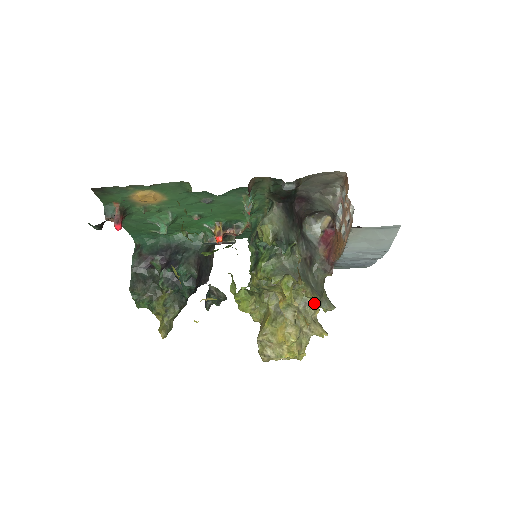
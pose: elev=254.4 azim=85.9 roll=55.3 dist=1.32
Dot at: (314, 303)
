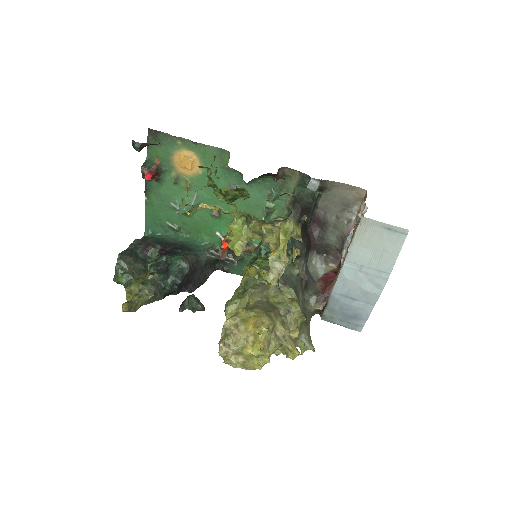
Dot at: (297, 319)
